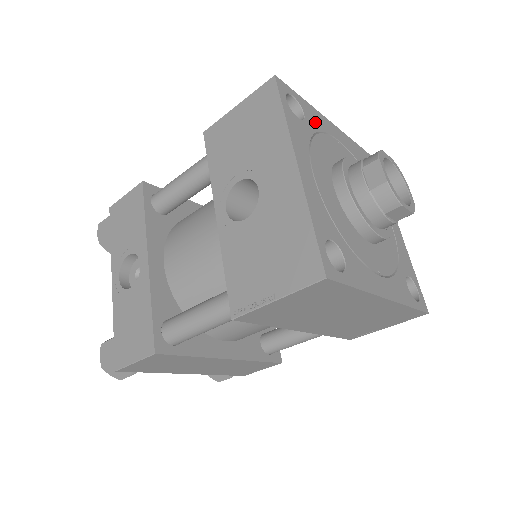
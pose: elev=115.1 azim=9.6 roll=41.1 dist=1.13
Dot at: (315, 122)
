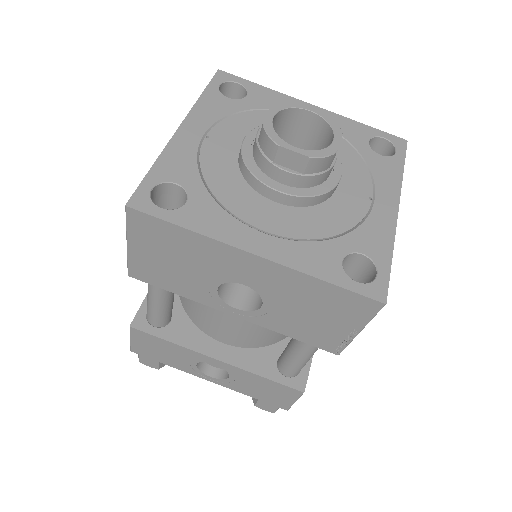
Dot at: (185, 168)
